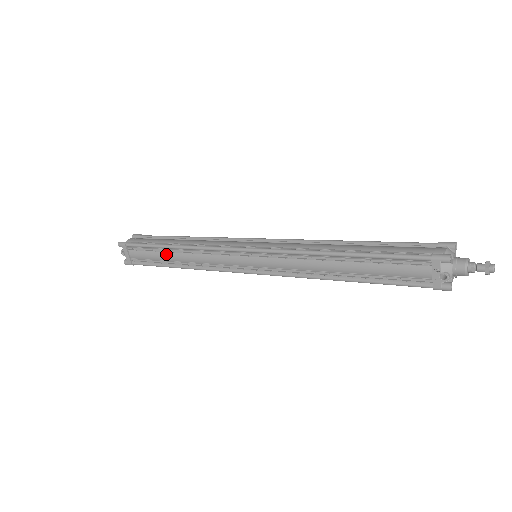
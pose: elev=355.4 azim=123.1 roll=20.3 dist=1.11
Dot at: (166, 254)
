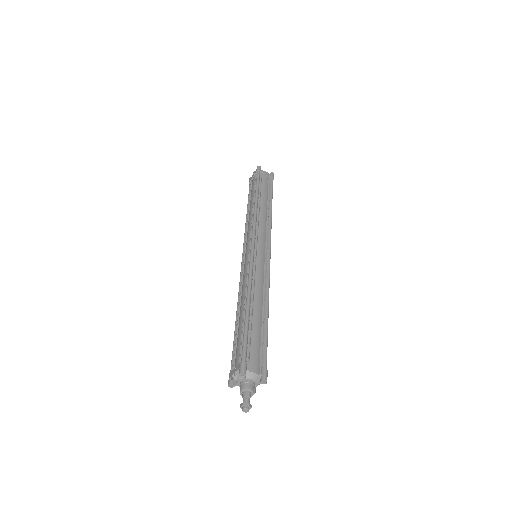
Dot at: (253, 199)
